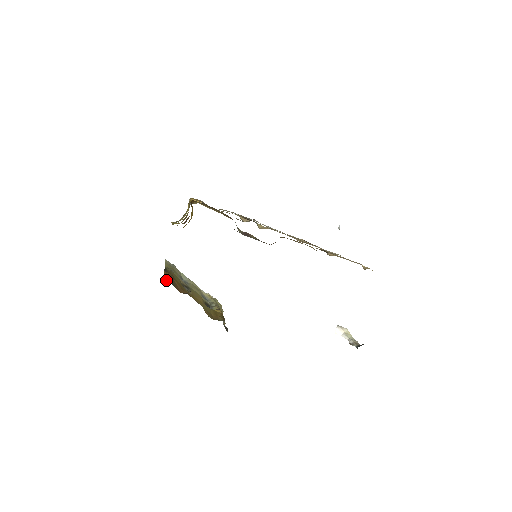
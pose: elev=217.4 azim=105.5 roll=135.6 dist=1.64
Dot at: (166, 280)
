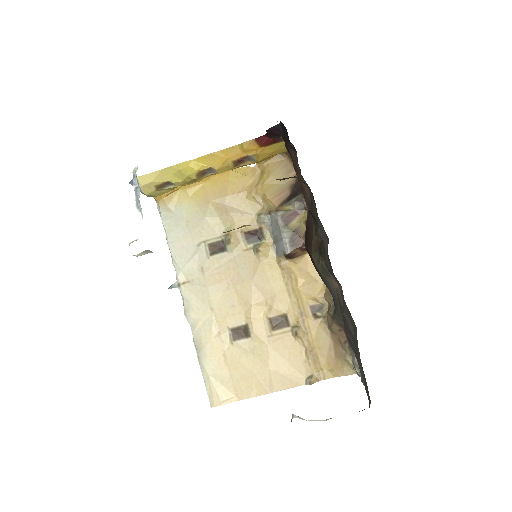
Dot at: occluded
